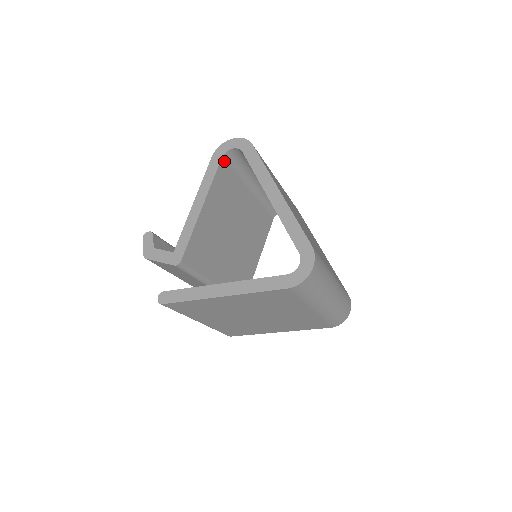
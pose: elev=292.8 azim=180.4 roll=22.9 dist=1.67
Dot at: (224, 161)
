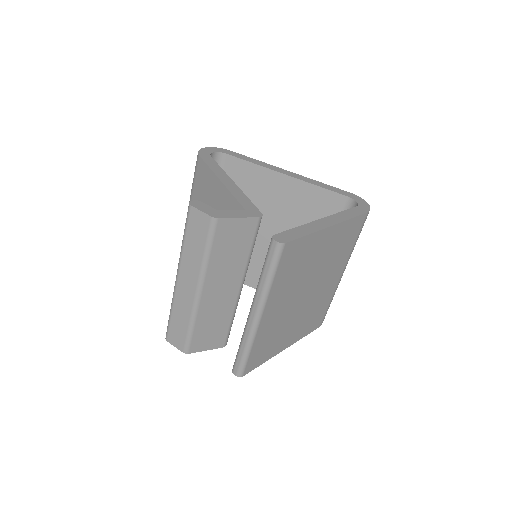
Dot at: occluded
